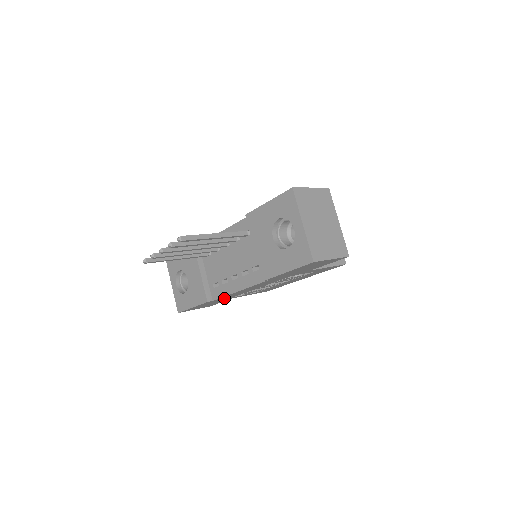
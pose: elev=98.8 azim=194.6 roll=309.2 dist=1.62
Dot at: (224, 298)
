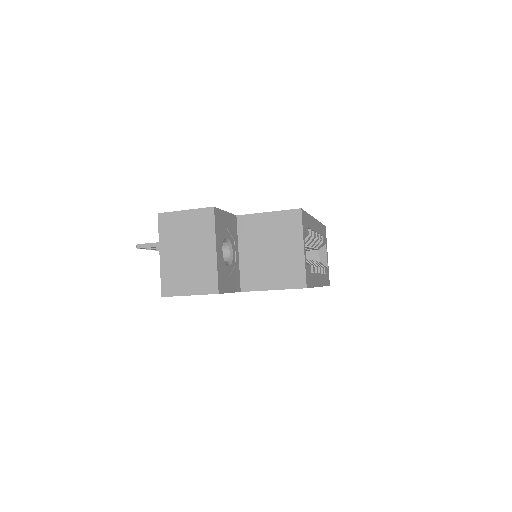
Dot at: occluded
